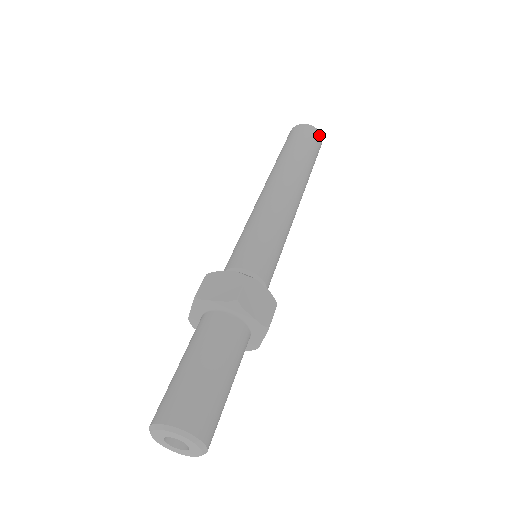
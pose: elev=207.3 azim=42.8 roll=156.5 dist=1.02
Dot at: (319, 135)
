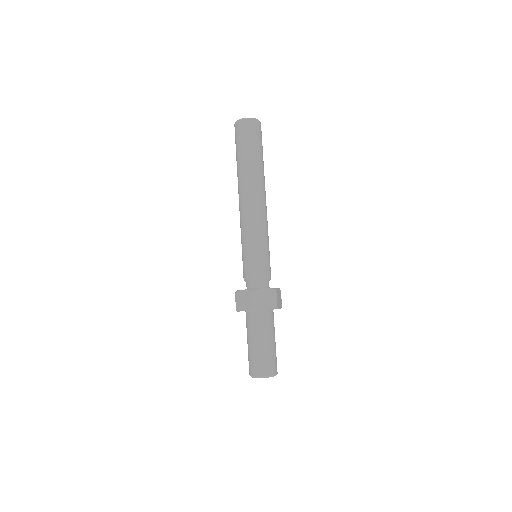
Dot at: occluded
